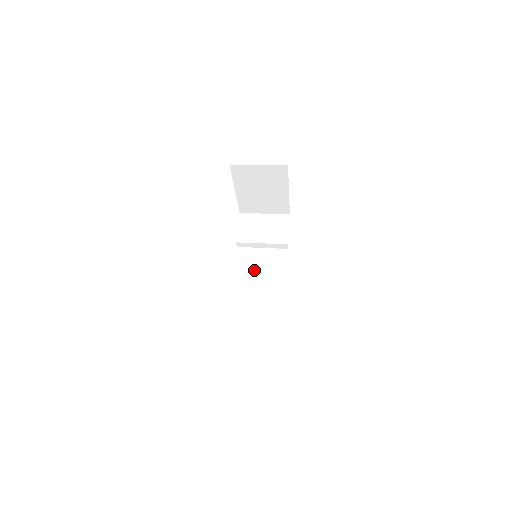
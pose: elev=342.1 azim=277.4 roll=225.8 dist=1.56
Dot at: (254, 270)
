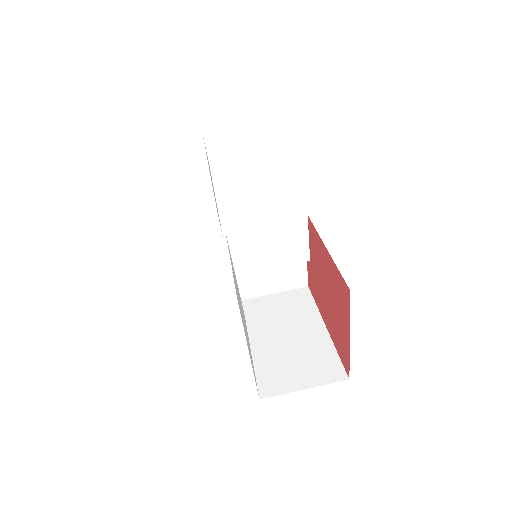
Dot at: (264, 291)
